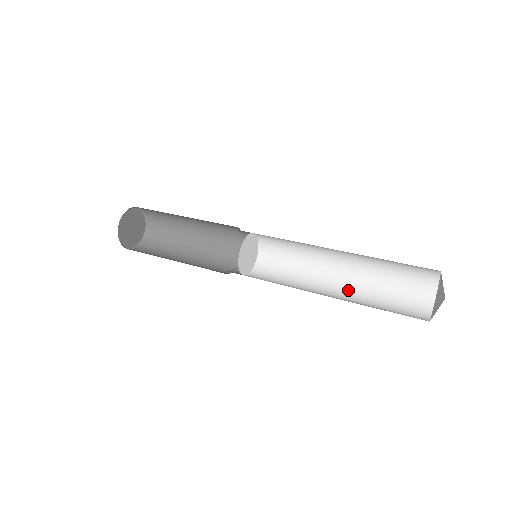
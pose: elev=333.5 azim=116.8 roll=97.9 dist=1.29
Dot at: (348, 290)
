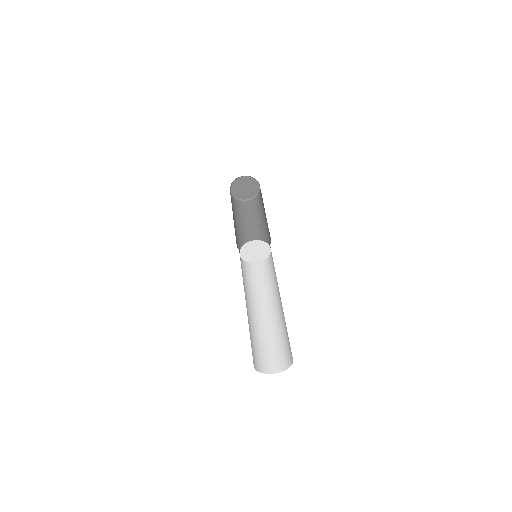
Dot at: (278, 315)
